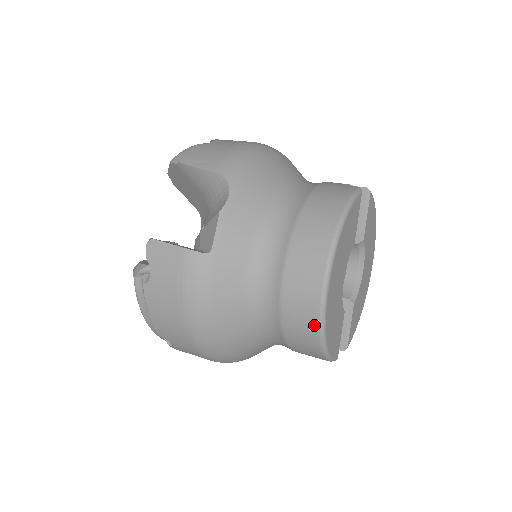
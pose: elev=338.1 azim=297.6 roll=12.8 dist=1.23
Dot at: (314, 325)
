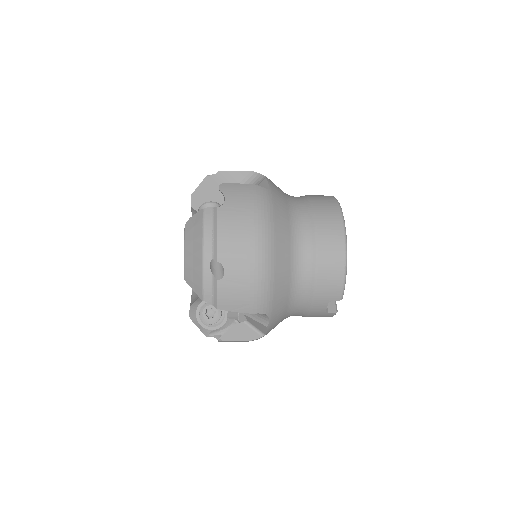
Dot at: (341, 236)
